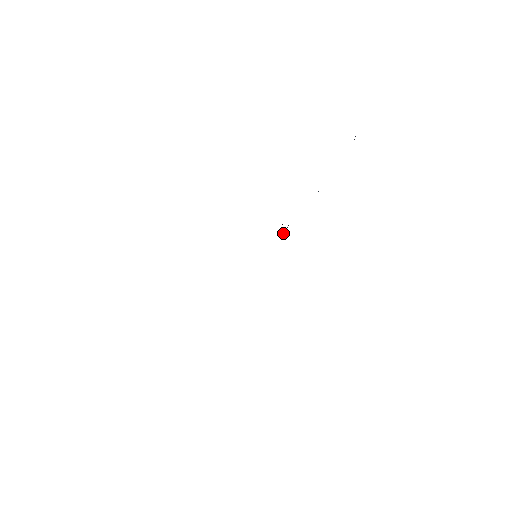
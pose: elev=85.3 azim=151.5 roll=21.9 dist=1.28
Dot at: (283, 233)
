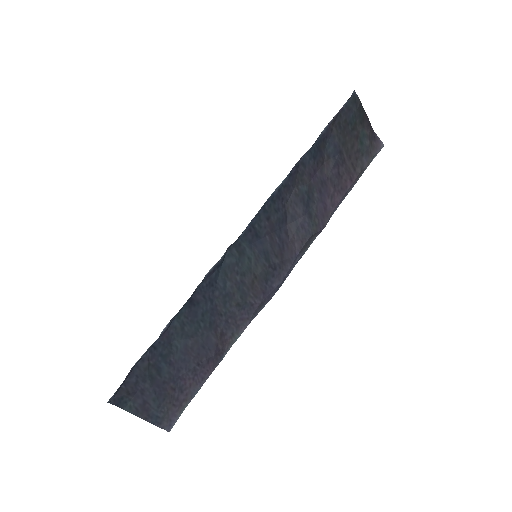
Dot at: (291, 228)
